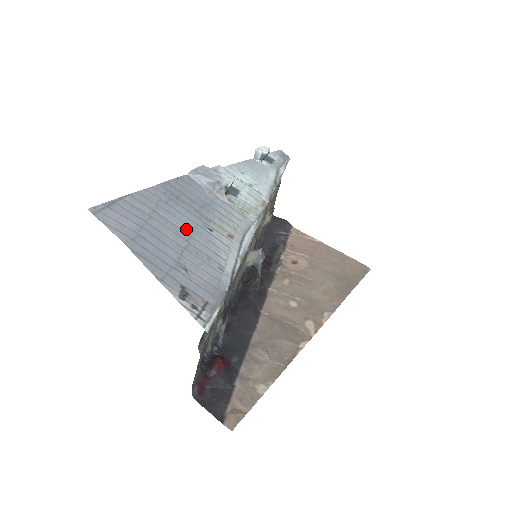
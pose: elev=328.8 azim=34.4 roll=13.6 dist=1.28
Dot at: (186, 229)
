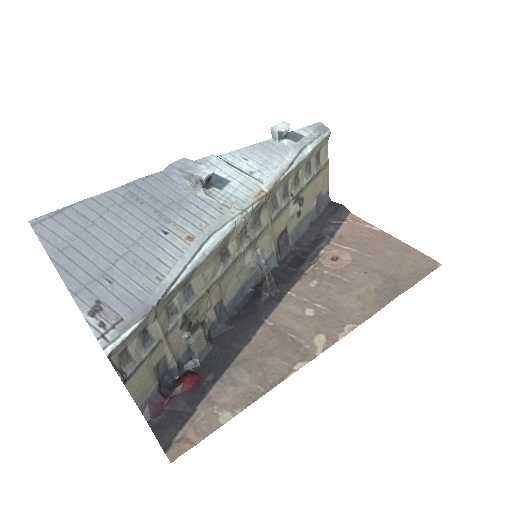
Dot at: (133, 234)
